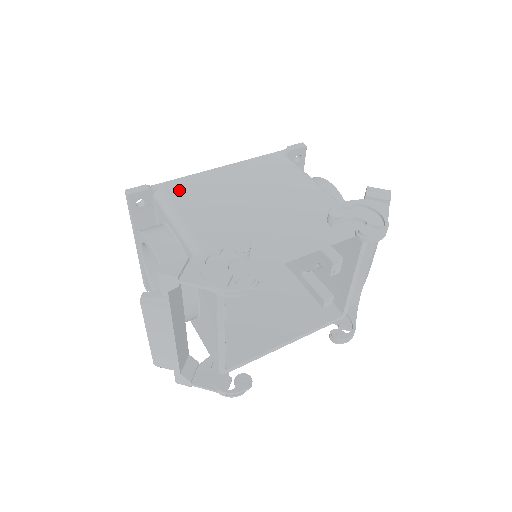
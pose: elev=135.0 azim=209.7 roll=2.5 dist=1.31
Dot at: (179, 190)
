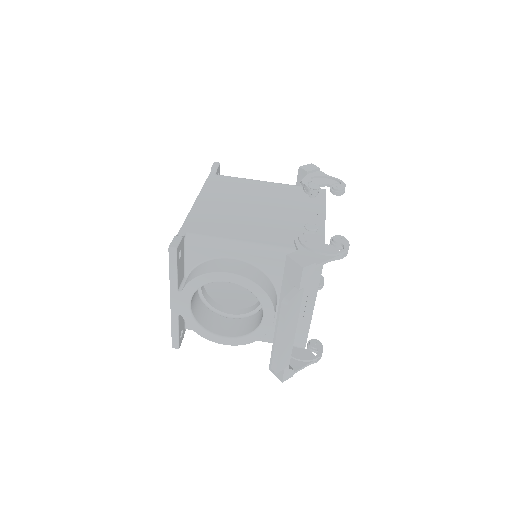
Dot at: (201, 227)
